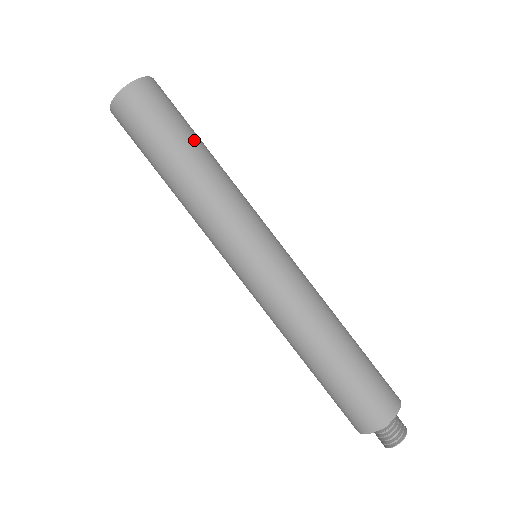
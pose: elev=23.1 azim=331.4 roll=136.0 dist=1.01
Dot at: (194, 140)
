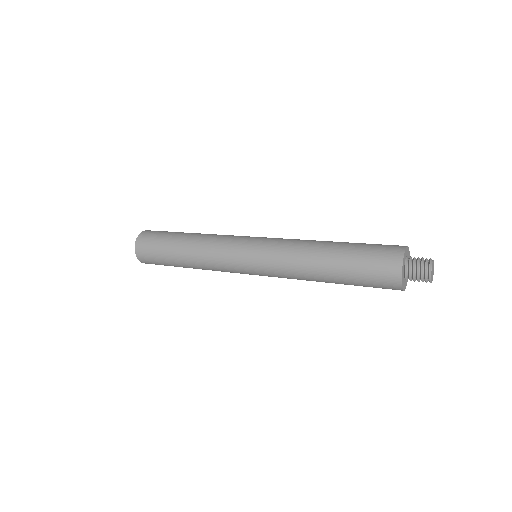
Dot at: (175, 242)
